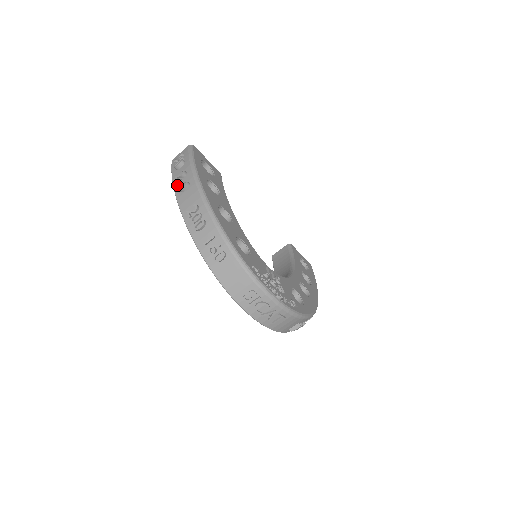
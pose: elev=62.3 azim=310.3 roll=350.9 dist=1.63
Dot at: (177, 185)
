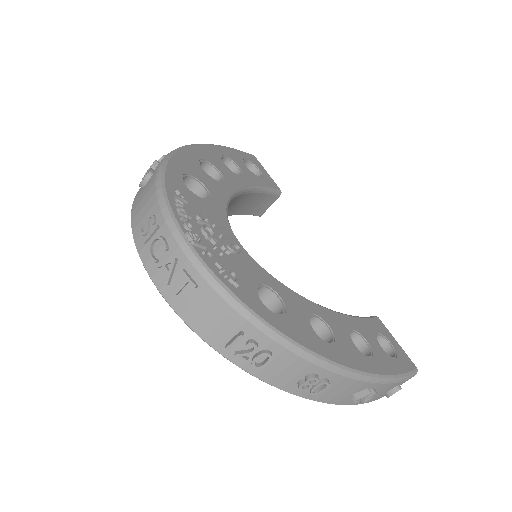
Dot at: occluded
